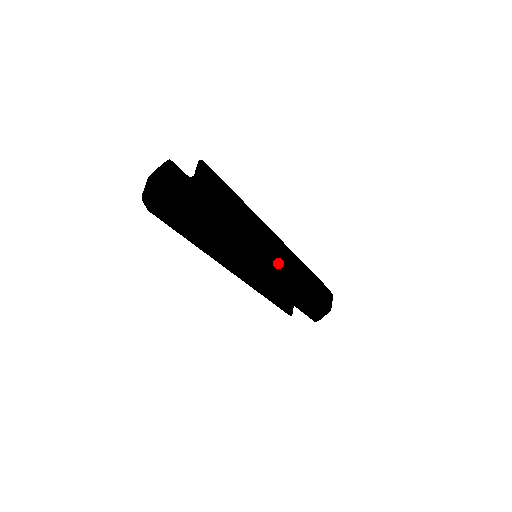
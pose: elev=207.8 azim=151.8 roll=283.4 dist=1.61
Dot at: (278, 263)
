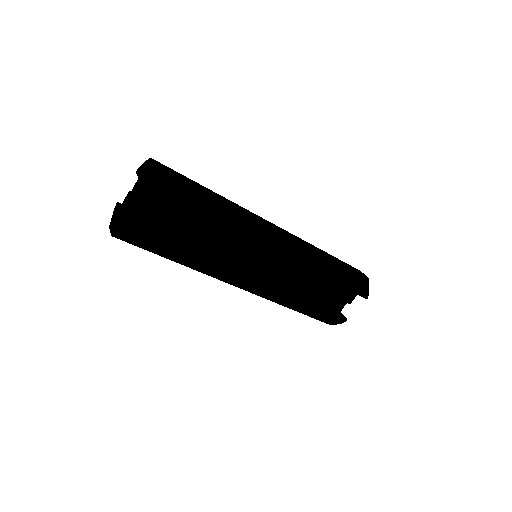
Dot at: (272, 227)
